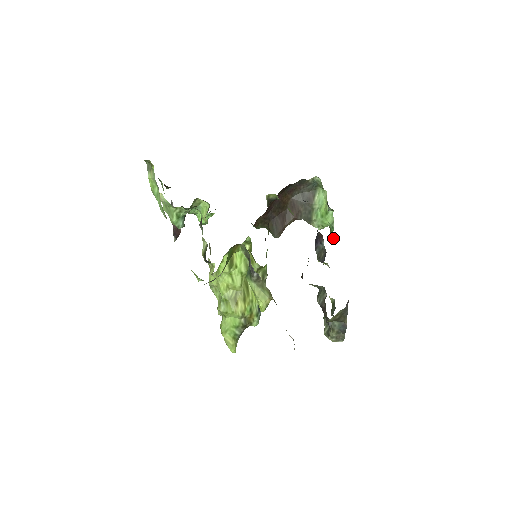
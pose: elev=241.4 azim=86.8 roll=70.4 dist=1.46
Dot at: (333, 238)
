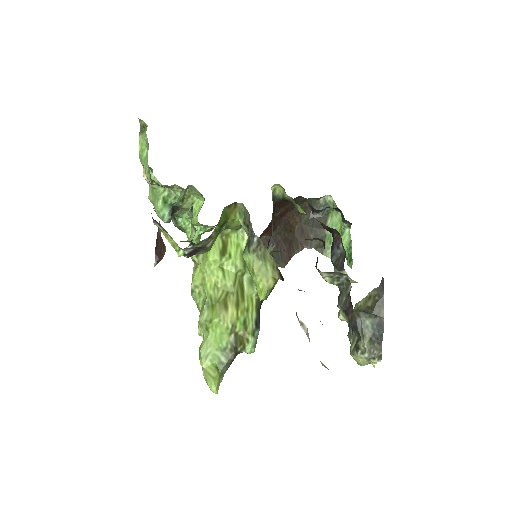
Dot at: (352, 261)
